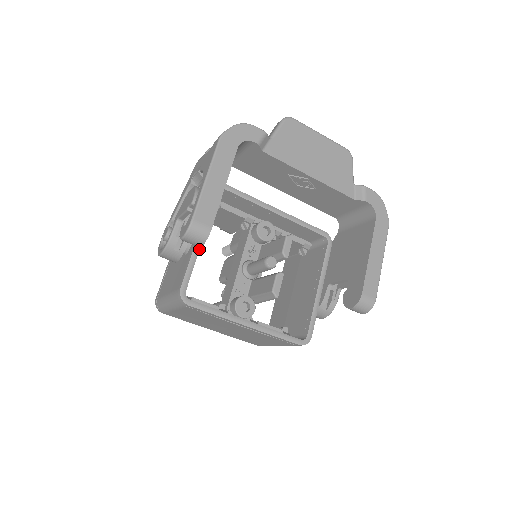
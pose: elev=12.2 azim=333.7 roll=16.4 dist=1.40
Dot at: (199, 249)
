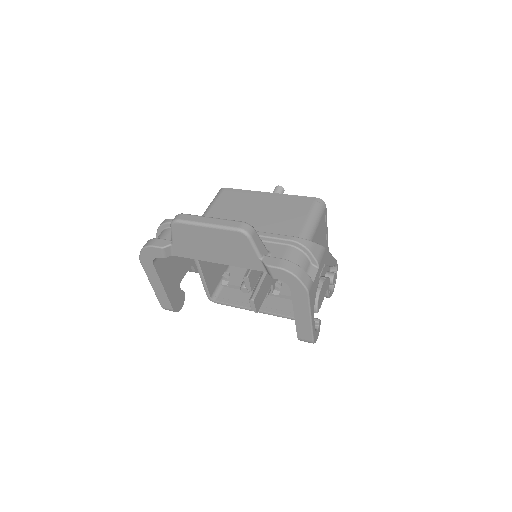
Dot at: (203, 276)
